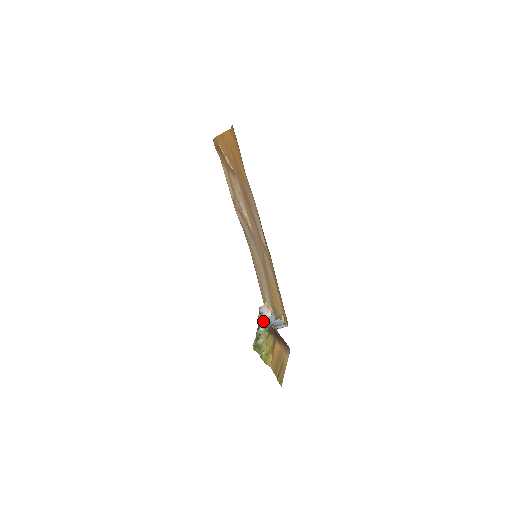
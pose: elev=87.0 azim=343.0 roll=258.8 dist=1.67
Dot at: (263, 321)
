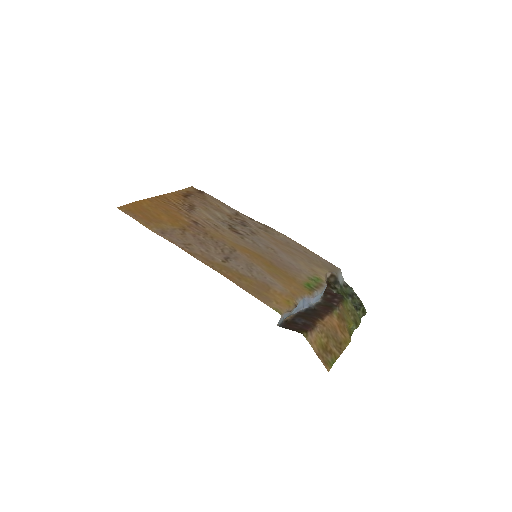
Dot at: (333, 293)
